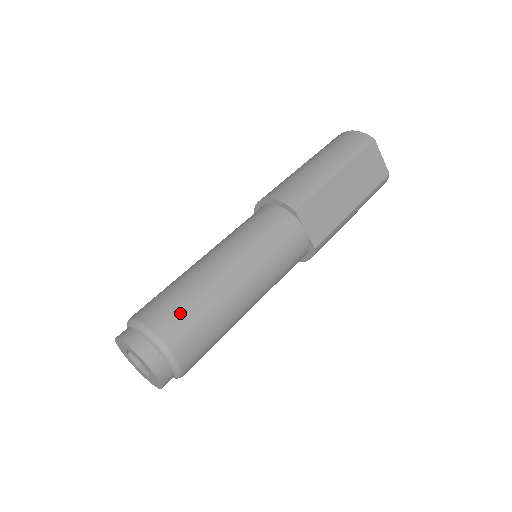
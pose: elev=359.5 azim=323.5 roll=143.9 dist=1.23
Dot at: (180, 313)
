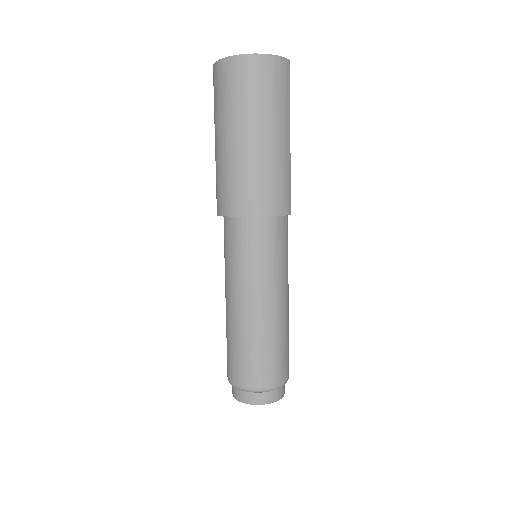
Dot at: (285, 358)
